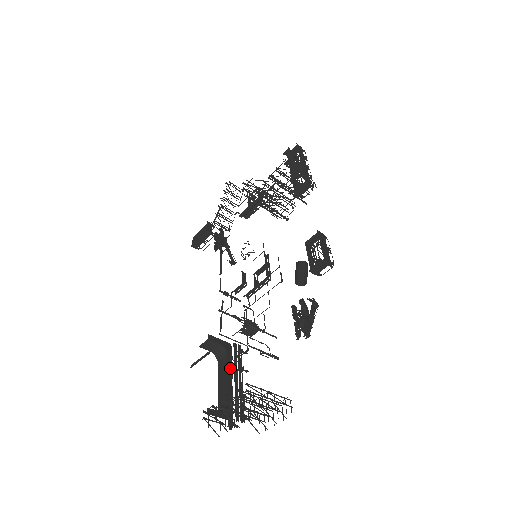
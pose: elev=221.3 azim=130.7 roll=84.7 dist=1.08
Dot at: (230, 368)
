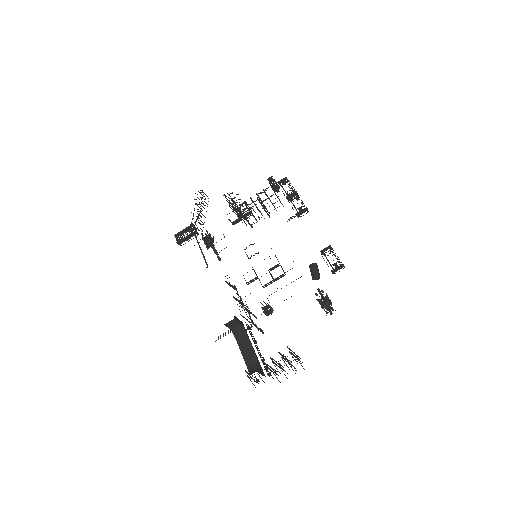
Dot at: (249, 340)
